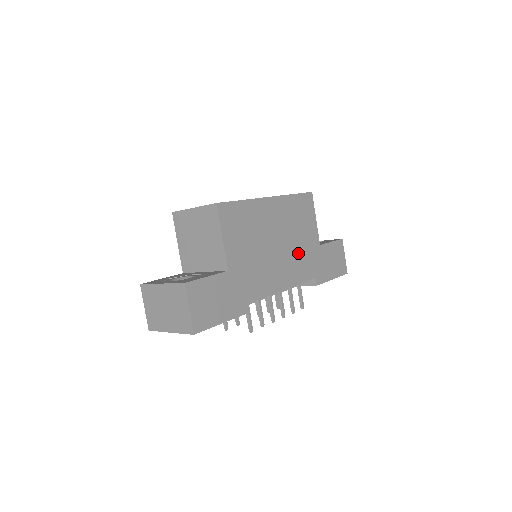
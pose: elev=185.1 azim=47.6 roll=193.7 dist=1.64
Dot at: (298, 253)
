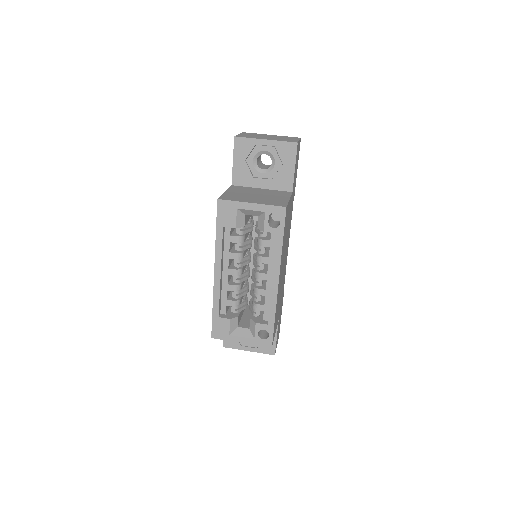
Dot at: (288, 231)
